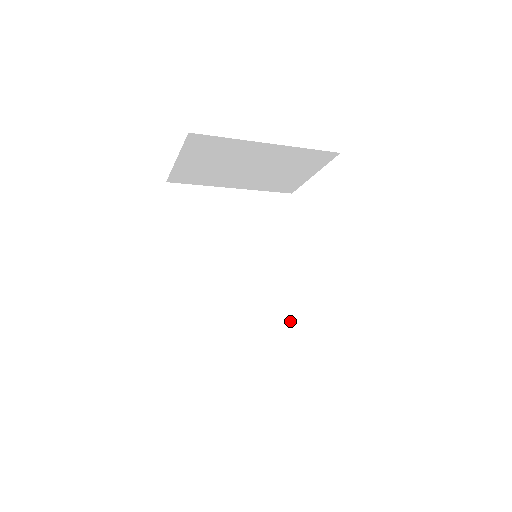
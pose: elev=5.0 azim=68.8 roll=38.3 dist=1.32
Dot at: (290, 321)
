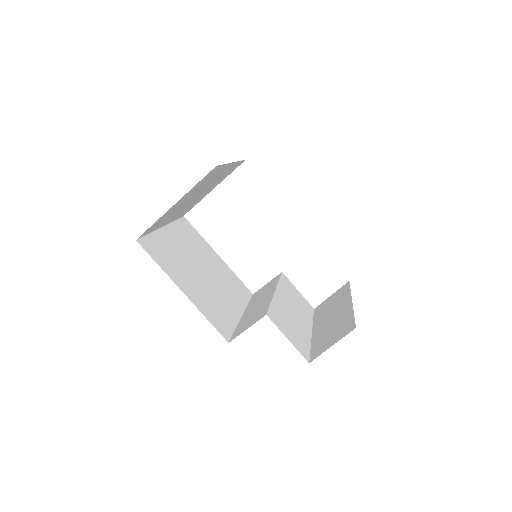
Dot at: (288, 292)
